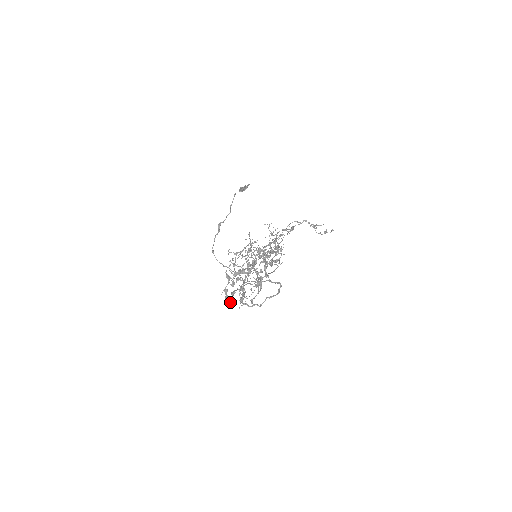
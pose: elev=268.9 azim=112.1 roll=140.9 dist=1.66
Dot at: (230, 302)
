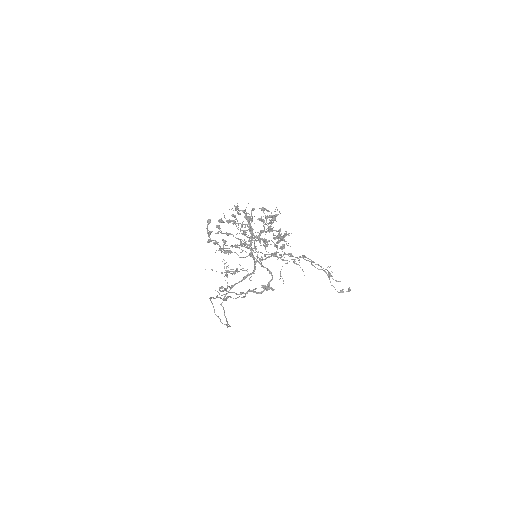
Dot at: (209, 240)
